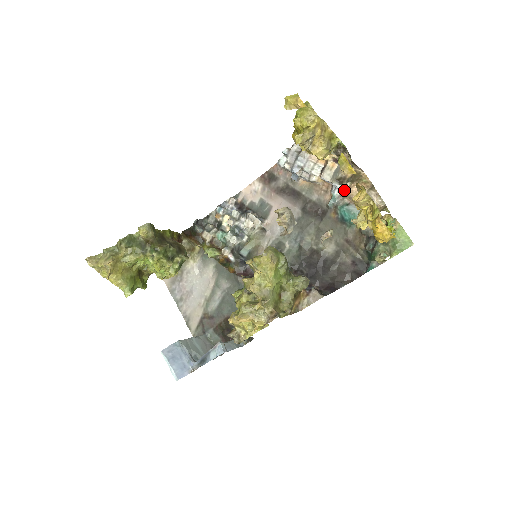
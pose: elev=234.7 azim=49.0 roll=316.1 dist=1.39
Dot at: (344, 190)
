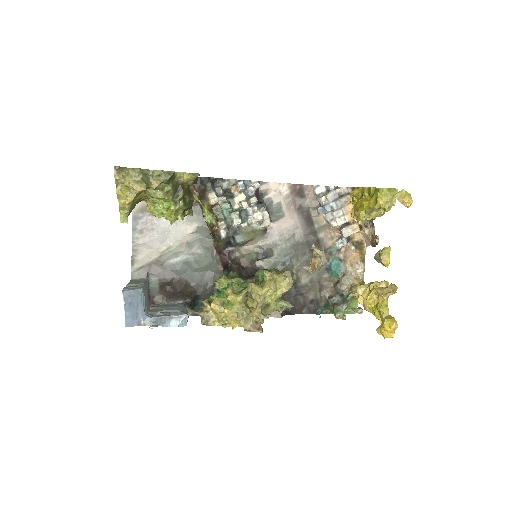
Dot at: (345, 248)
